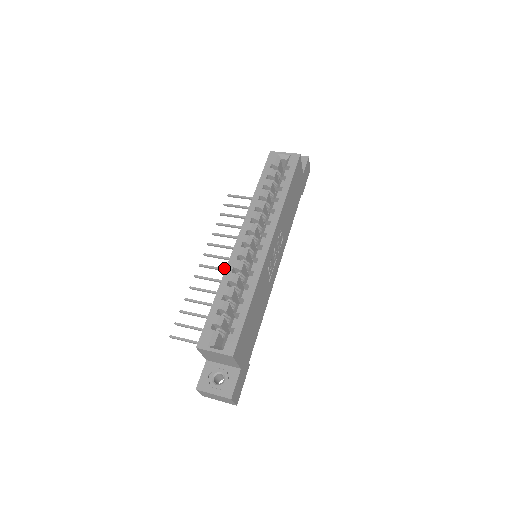
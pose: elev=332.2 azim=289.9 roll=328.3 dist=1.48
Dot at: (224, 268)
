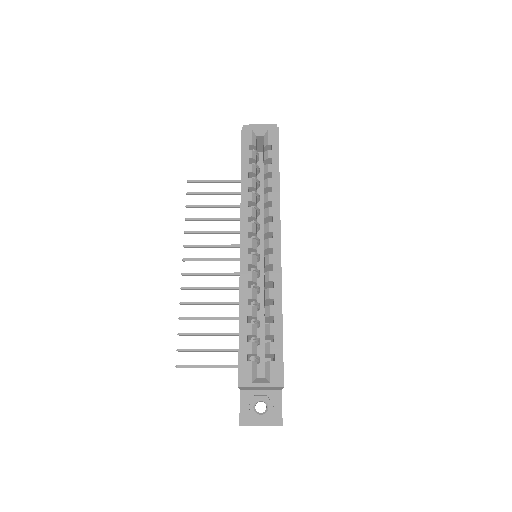
Dot at: occluded
